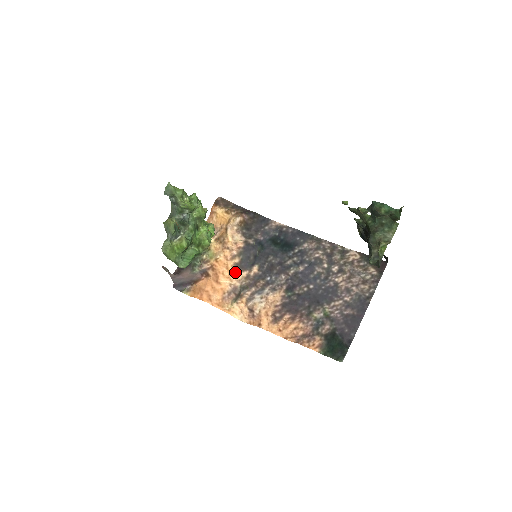
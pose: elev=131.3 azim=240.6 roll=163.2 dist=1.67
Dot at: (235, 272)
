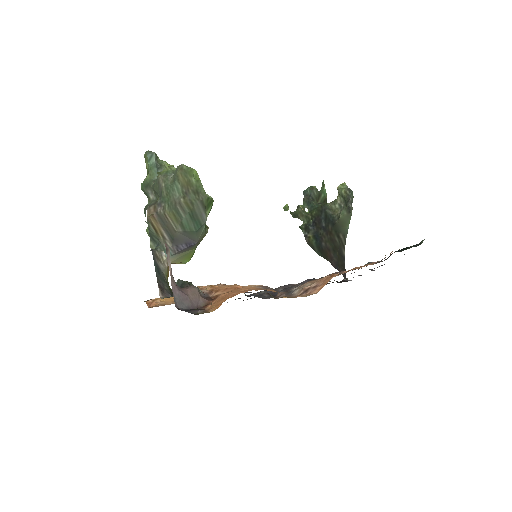
Dot at: occluded
